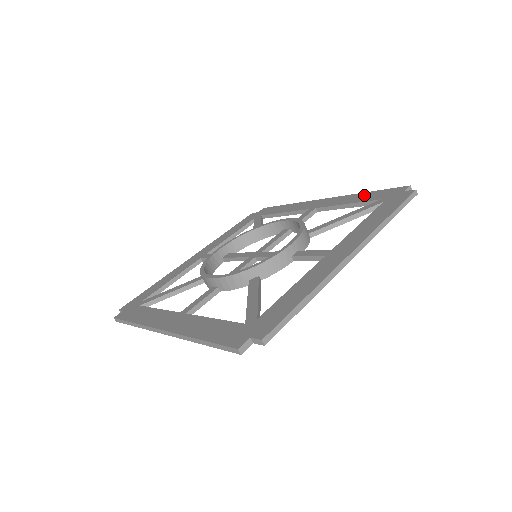
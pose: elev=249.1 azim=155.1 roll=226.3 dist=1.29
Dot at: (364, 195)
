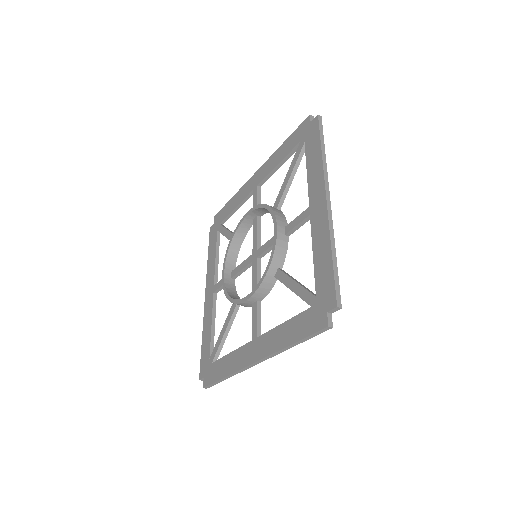
Dot at: (325, 258)
